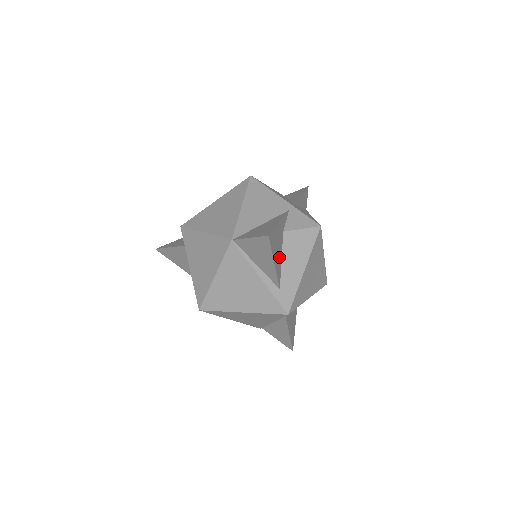
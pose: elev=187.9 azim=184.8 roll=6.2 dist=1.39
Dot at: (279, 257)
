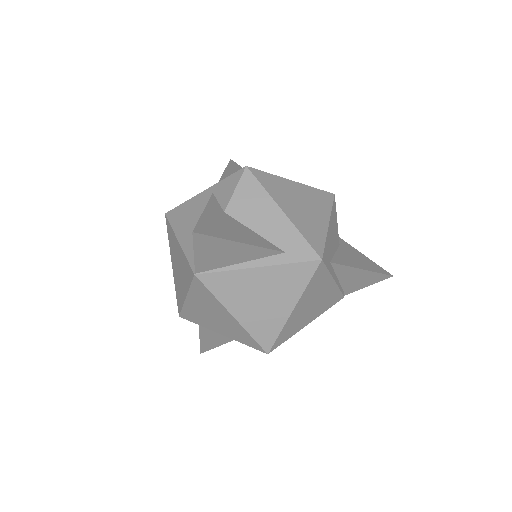
Dot at: (245, 233)
